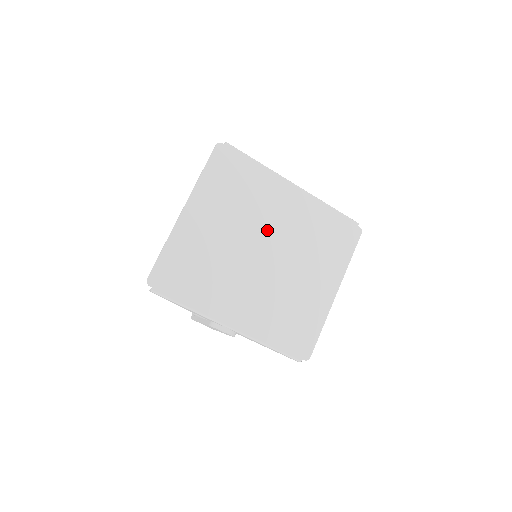
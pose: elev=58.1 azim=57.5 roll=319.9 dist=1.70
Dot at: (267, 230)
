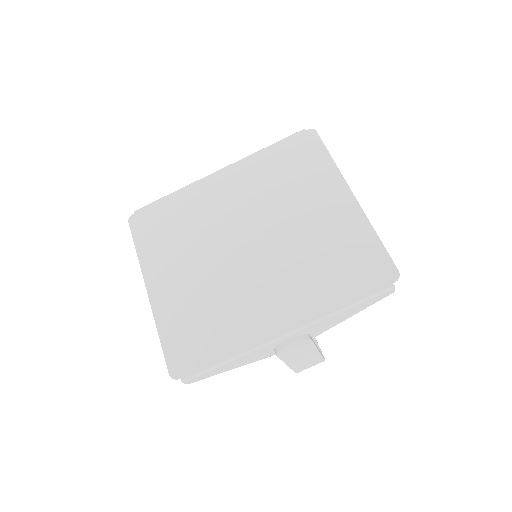
Dot at: (230, 225)
